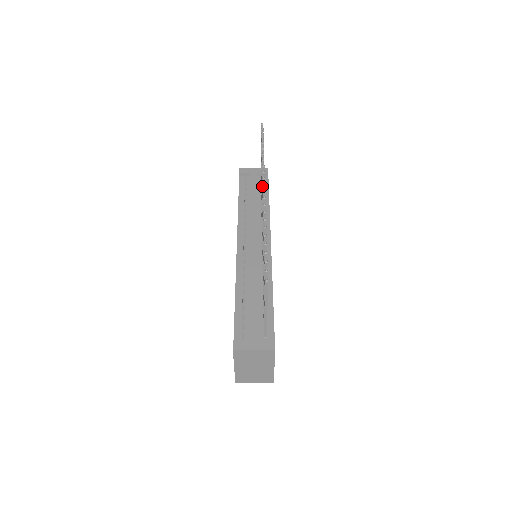
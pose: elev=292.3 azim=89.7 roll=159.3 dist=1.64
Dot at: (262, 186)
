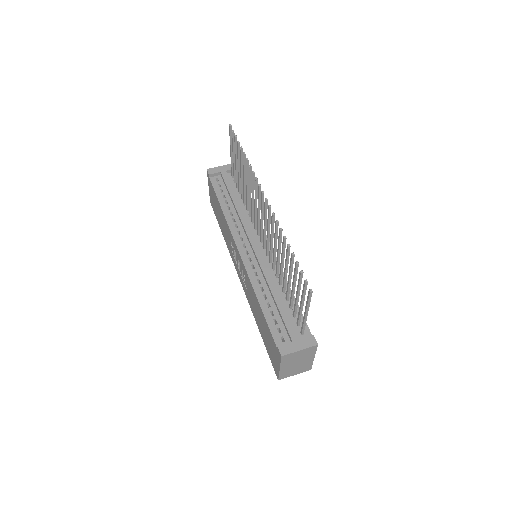
Dot at: (258, 193)
